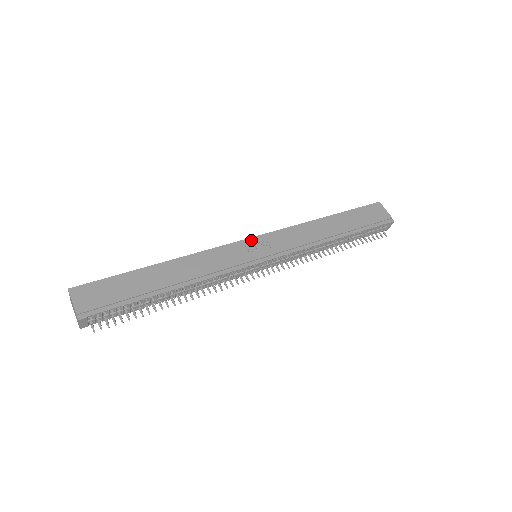
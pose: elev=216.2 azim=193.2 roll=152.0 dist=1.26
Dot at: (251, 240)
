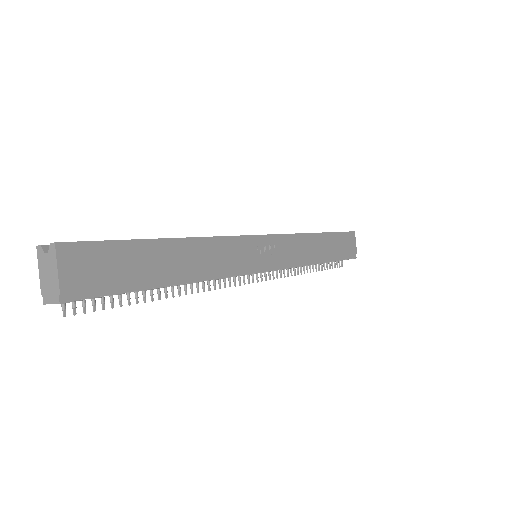
Dot at: (263, 238)
